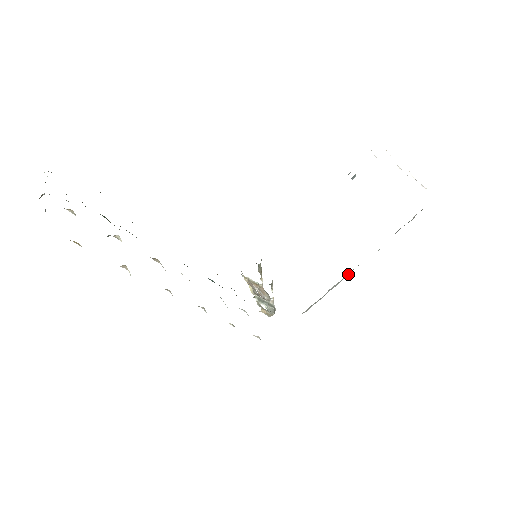
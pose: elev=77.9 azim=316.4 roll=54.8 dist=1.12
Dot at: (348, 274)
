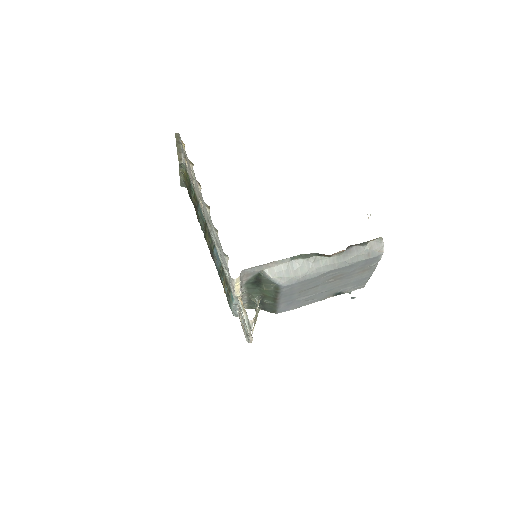
Dot at: (312, 263)
